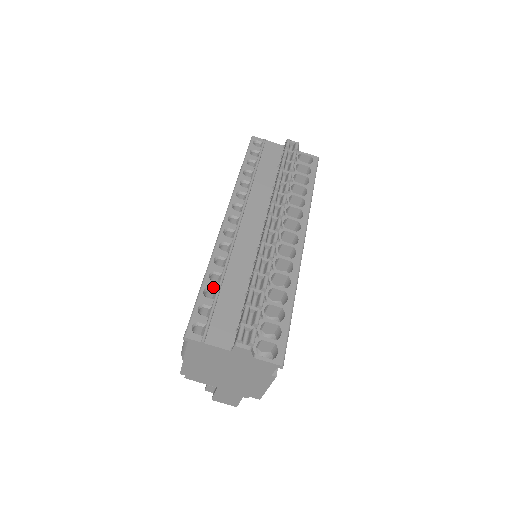
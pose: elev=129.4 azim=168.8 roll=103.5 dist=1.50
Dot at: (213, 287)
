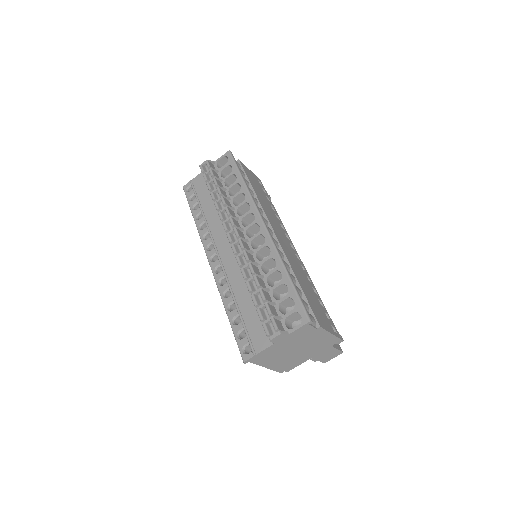
Dot at: (235, 315)
